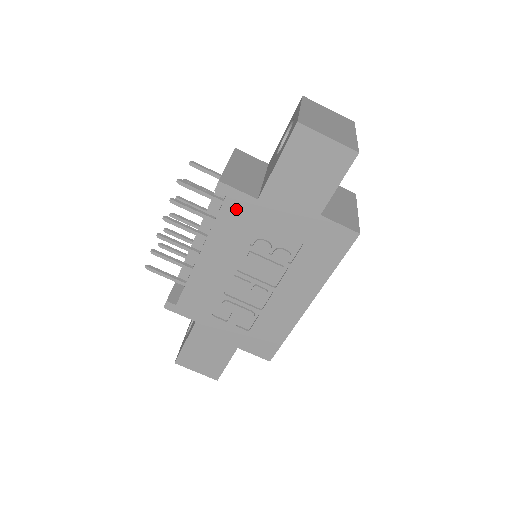
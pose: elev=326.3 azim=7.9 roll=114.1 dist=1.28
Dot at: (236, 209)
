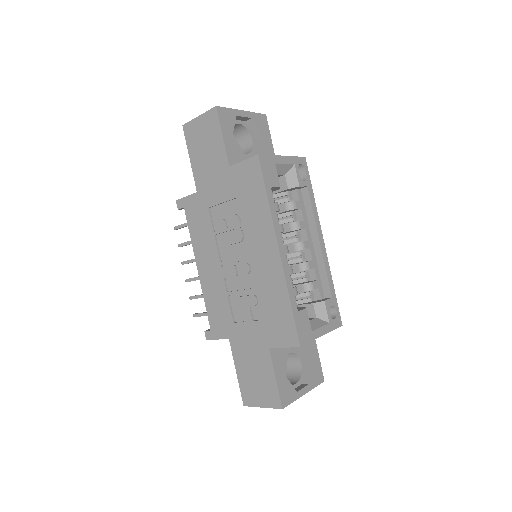
Dot at: (193, 211)
